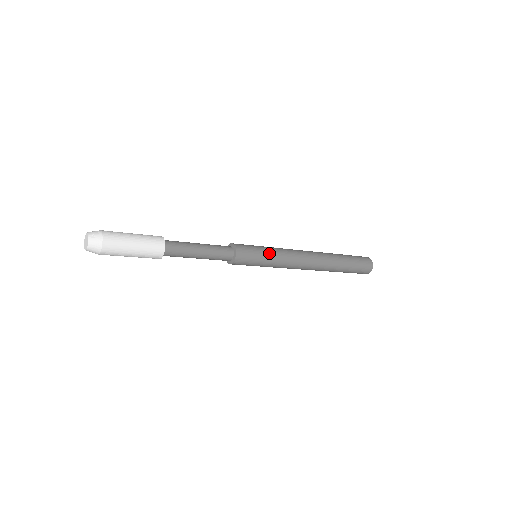
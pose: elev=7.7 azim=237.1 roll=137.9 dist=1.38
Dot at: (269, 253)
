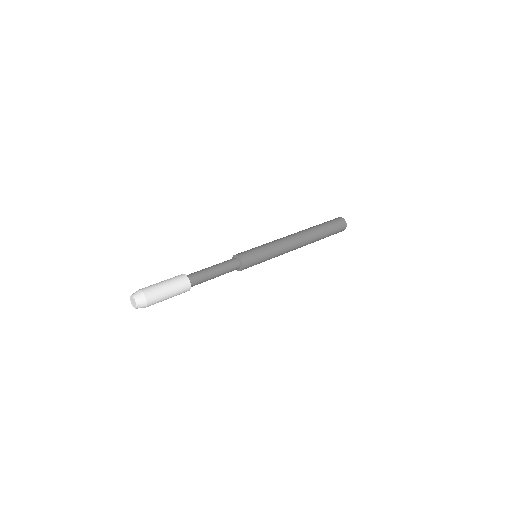
Dot at: (266, 260)
